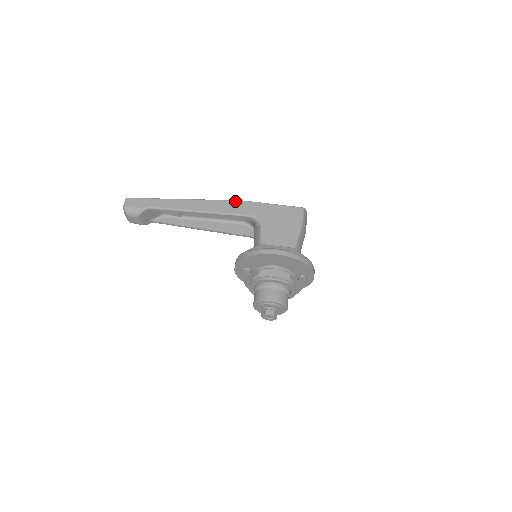
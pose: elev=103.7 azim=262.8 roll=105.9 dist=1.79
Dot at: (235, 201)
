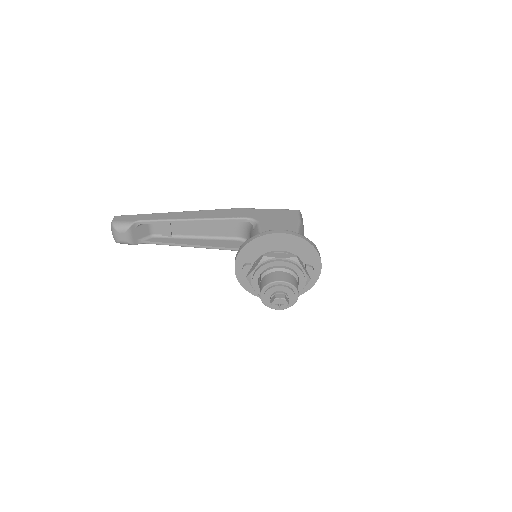
Dot at: (229, 209)
